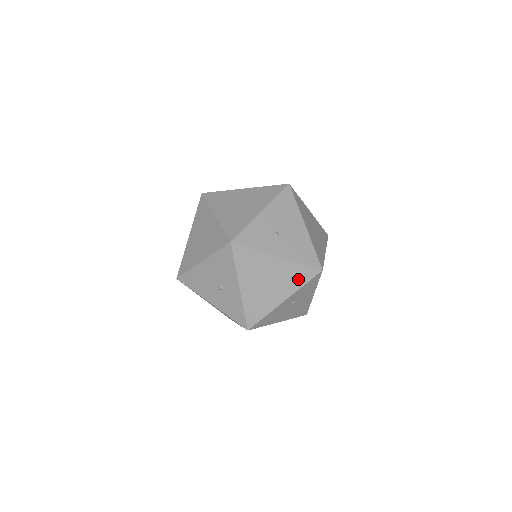
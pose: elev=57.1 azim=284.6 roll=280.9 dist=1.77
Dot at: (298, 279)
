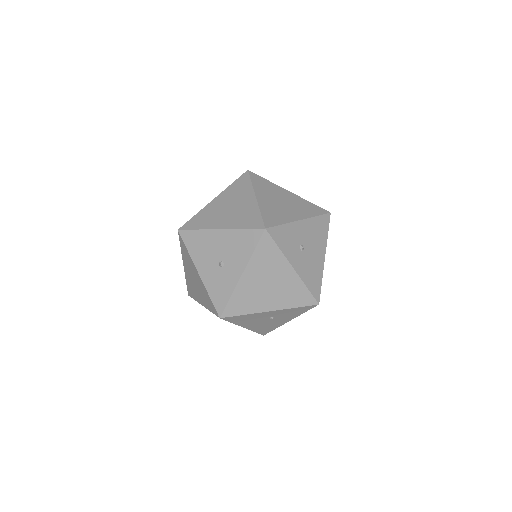
Dot at: (295, 299)
